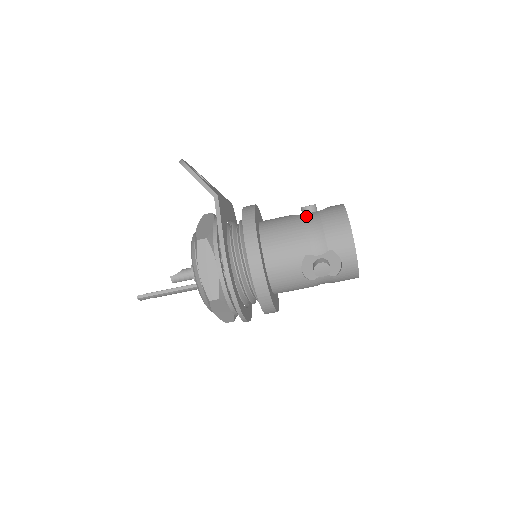
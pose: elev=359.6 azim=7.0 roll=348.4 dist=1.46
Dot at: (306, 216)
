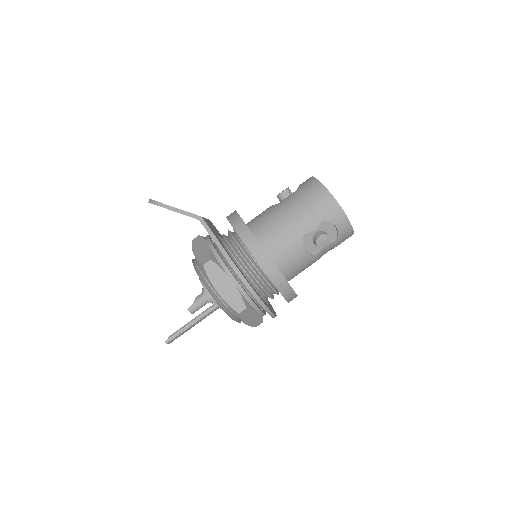
Dot at: (286, 201)
